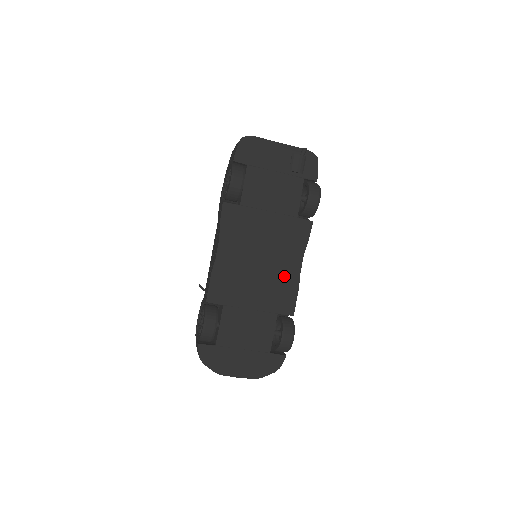
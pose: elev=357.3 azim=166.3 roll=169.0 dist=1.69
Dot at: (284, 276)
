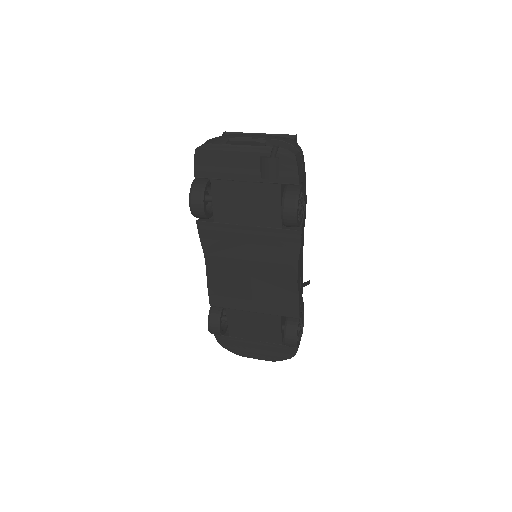
Dot at: (280, 284)
